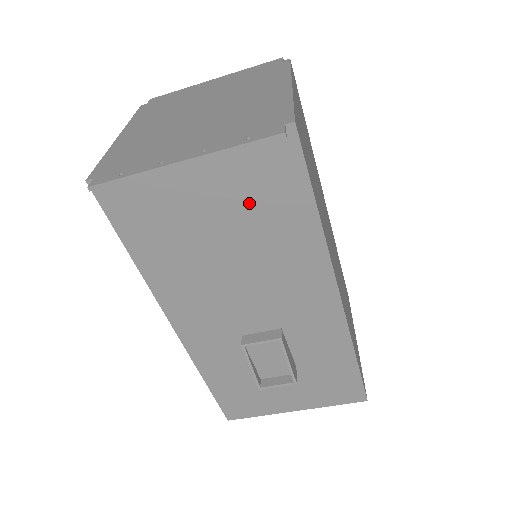
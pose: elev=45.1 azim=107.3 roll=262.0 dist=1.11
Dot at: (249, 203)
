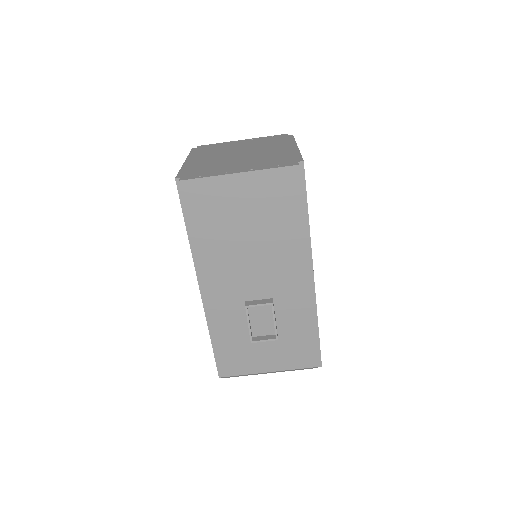
Dot at: (269, 206)
